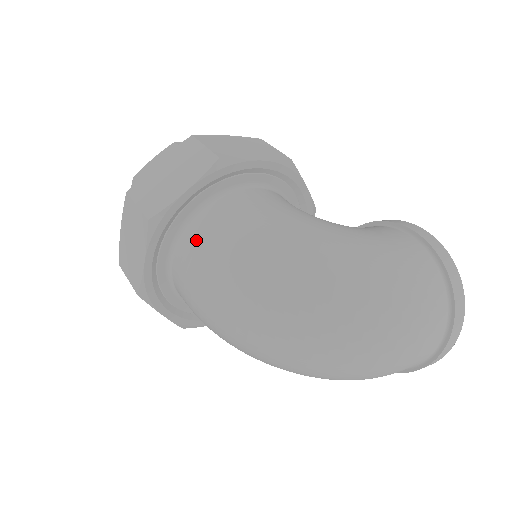
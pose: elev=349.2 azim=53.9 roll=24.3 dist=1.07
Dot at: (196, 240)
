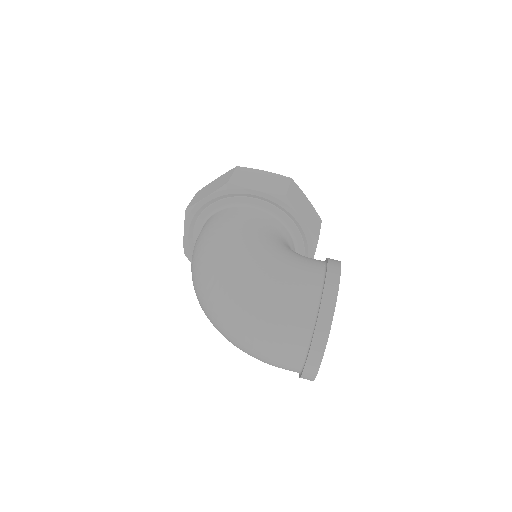
Dot at: (203, 228)
